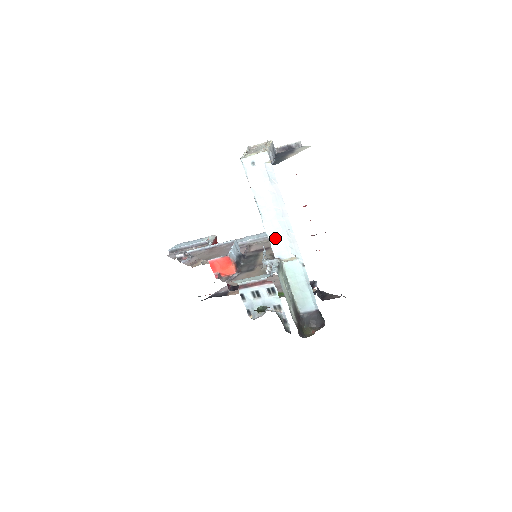
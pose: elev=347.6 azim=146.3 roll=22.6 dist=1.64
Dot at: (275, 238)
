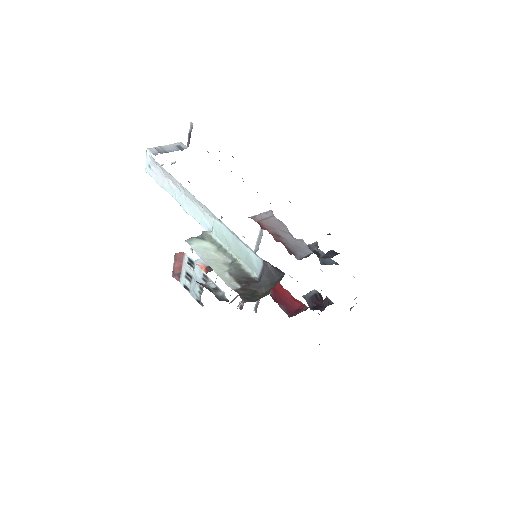
Dot at: (196, 214)
